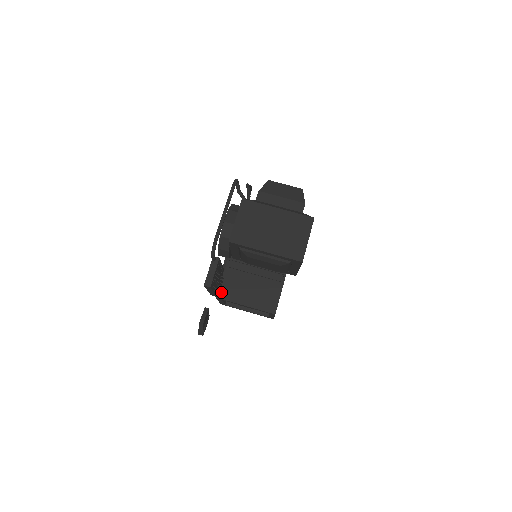
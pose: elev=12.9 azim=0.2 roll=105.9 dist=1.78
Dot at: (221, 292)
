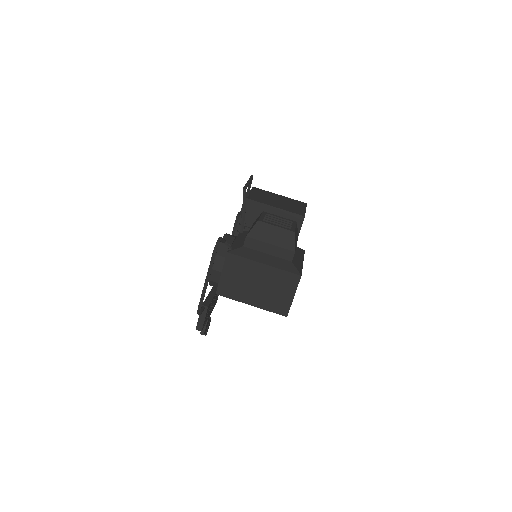
Dot at: occluded
